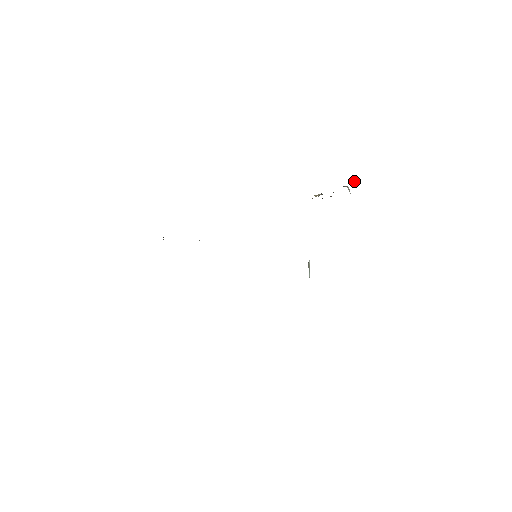
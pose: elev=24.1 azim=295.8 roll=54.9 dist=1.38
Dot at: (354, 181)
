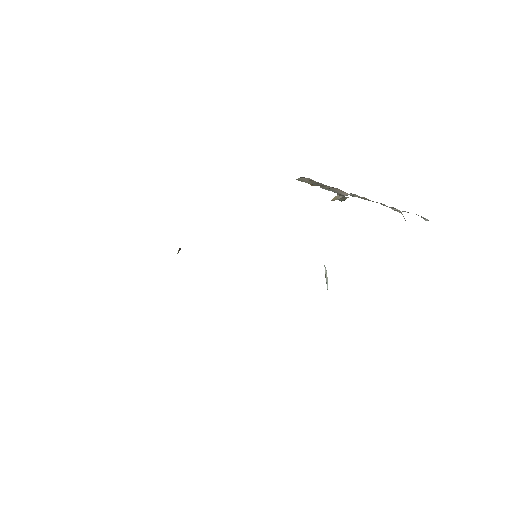
Dot at: (425, 219)
